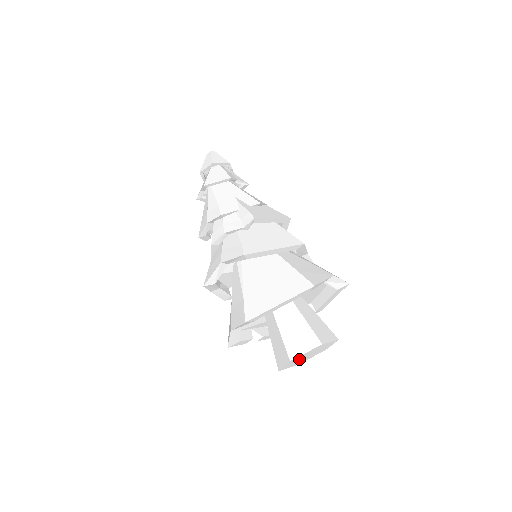
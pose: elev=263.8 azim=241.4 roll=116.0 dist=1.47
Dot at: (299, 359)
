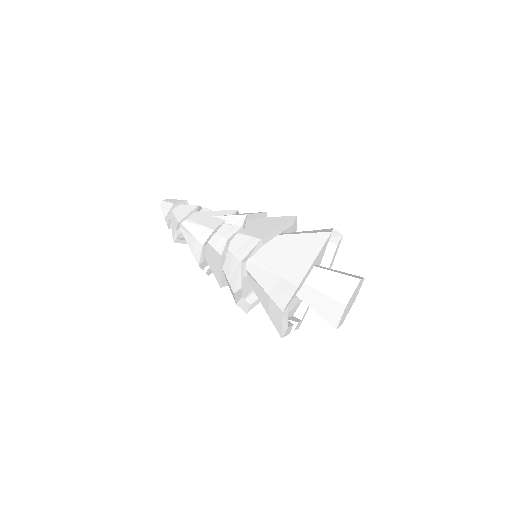
Dot at: (347, 308)
